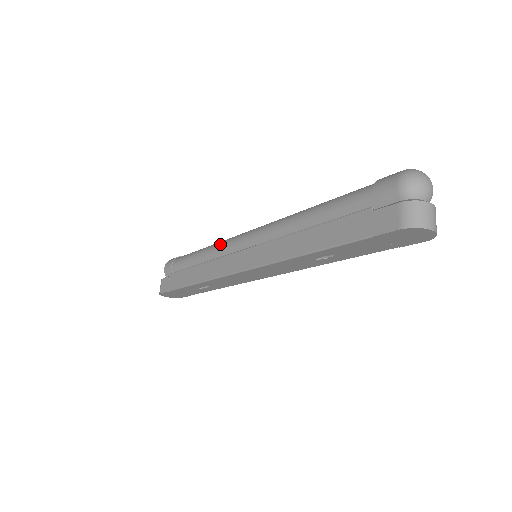
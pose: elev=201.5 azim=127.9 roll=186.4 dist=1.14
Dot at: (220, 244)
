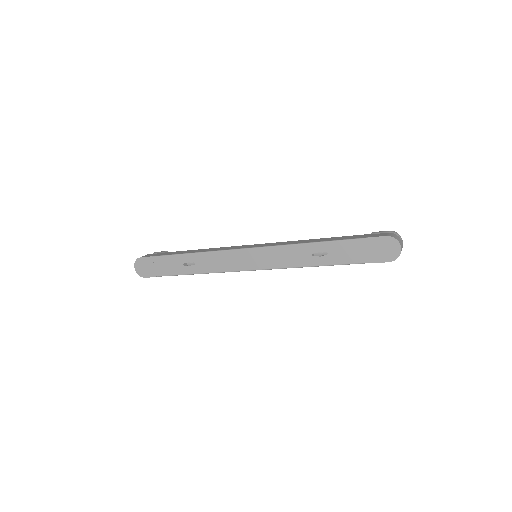
Dot at: occluded
